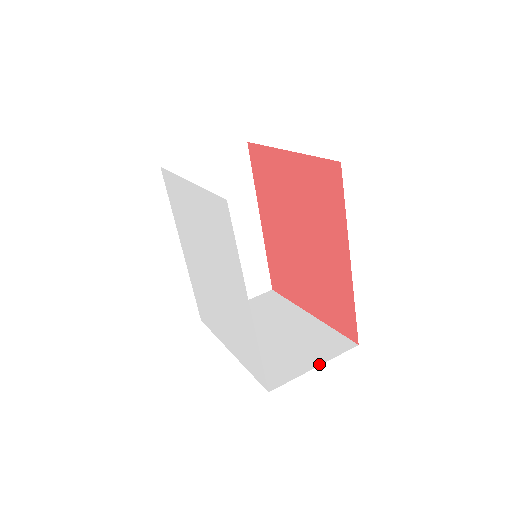
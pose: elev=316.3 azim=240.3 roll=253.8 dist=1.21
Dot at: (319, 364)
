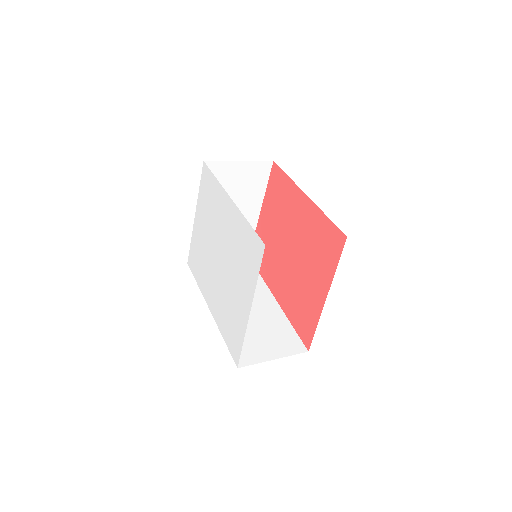
Dot at: occluded
